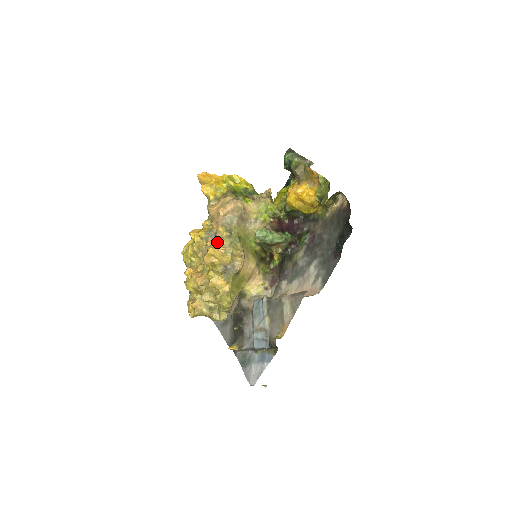
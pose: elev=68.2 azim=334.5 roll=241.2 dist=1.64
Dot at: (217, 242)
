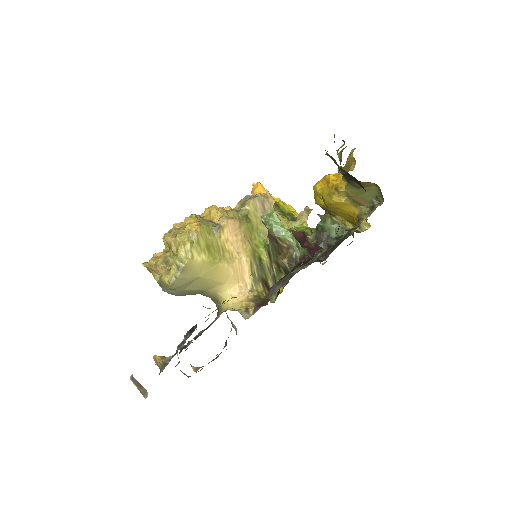
Dot at: occluded
